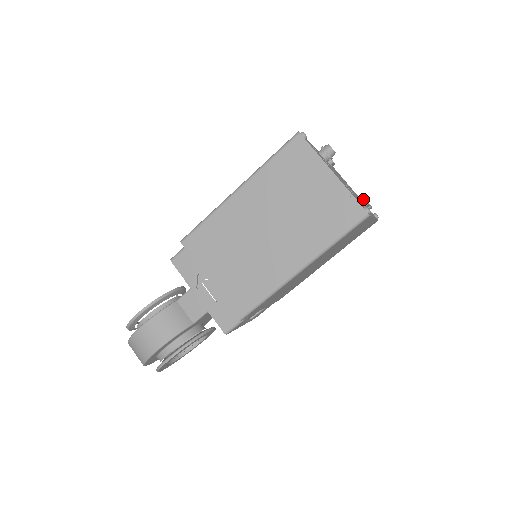
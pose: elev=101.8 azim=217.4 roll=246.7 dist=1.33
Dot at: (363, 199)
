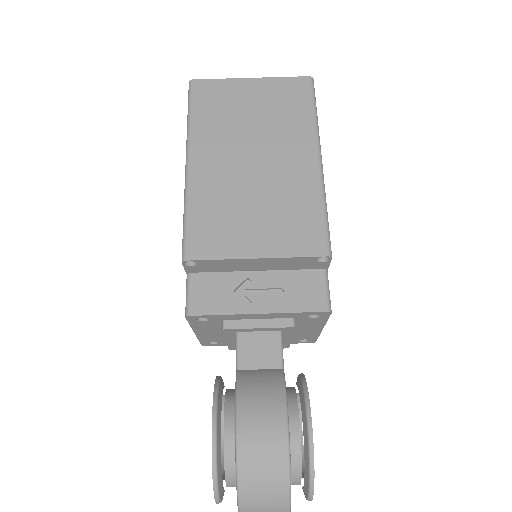
Dot at: occluded
